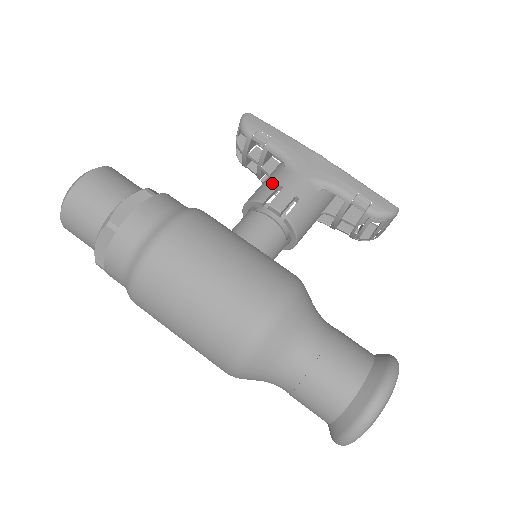
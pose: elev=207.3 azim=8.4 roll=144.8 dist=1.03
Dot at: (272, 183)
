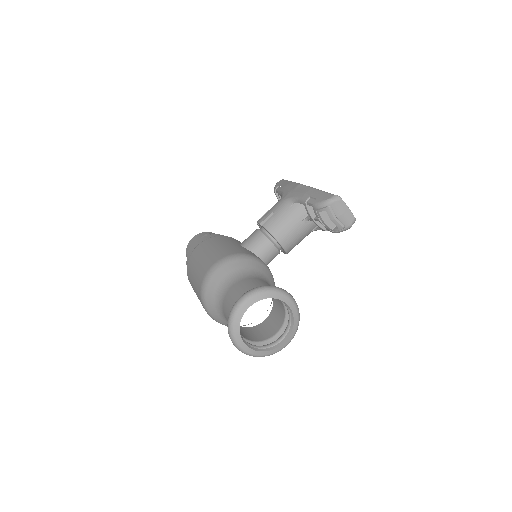
Dot at: occluded
